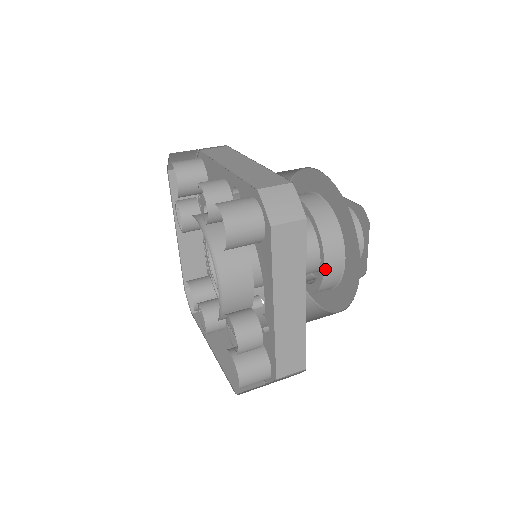
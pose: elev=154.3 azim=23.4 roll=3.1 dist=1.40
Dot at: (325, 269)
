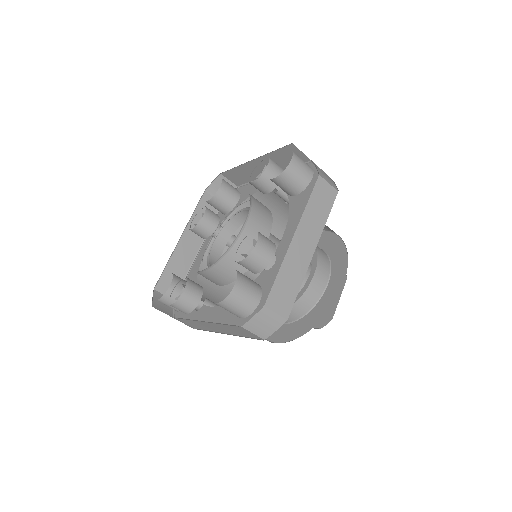
Dot at: (313, 278)
